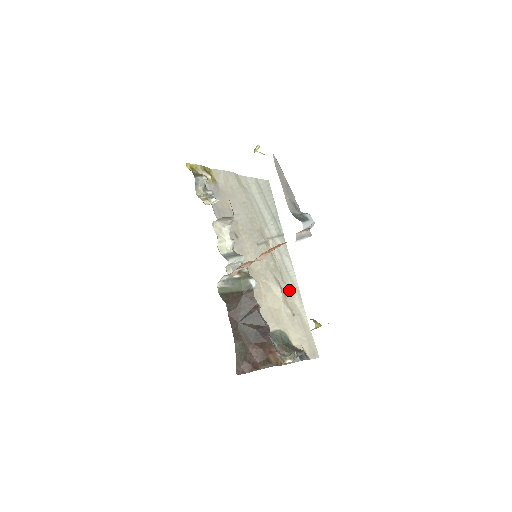
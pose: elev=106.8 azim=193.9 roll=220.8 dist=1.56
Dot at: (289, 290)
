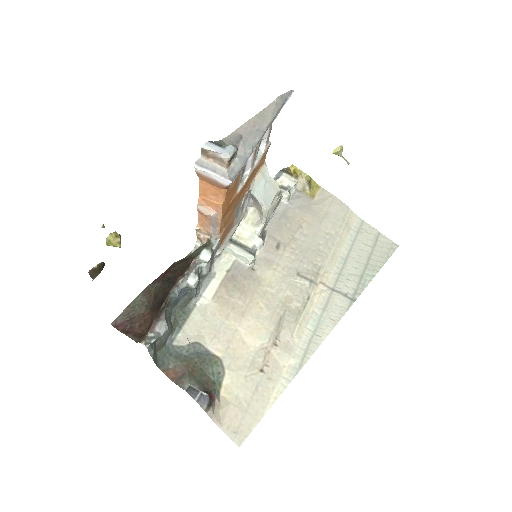
Dot at: (289, 347)
